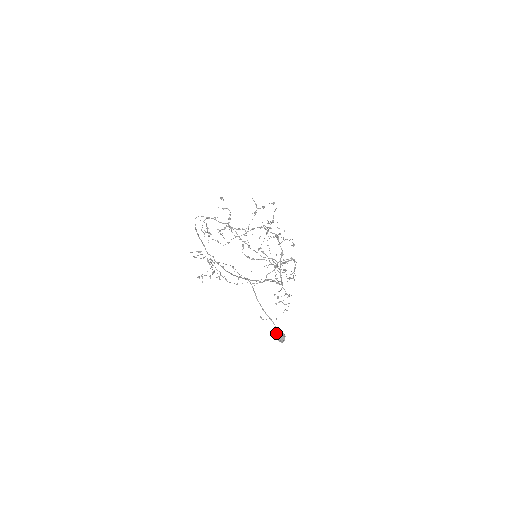
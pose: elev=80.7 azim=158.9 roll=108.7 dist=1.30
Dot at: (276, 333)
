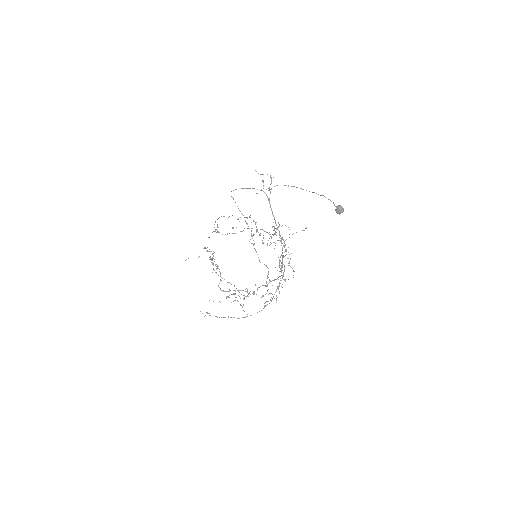
Dot at: occluded
